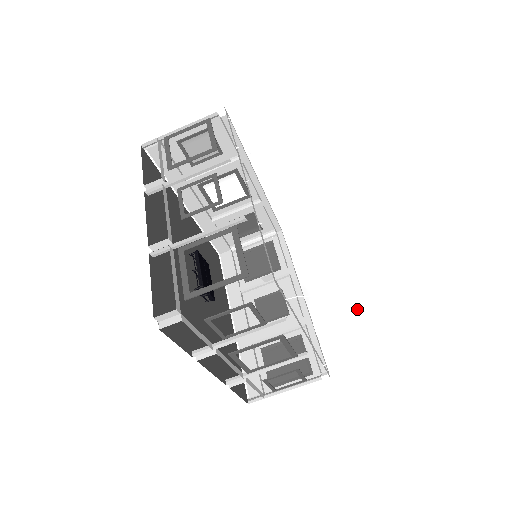
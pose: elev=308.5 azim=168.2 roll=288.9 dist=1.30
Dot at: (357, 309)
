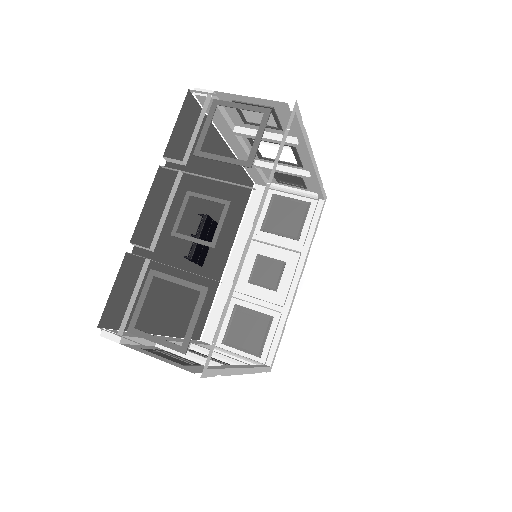
Dot at: (327, 339)
